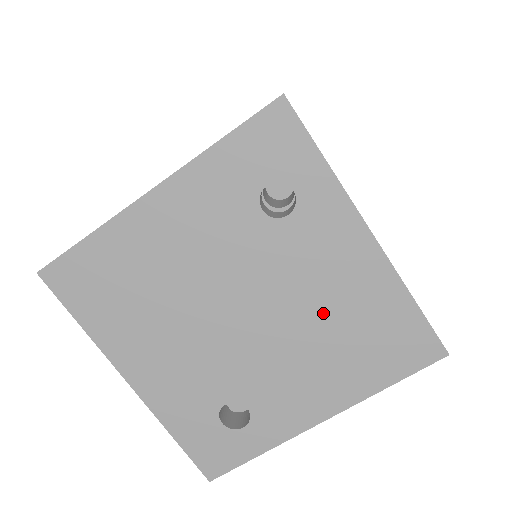
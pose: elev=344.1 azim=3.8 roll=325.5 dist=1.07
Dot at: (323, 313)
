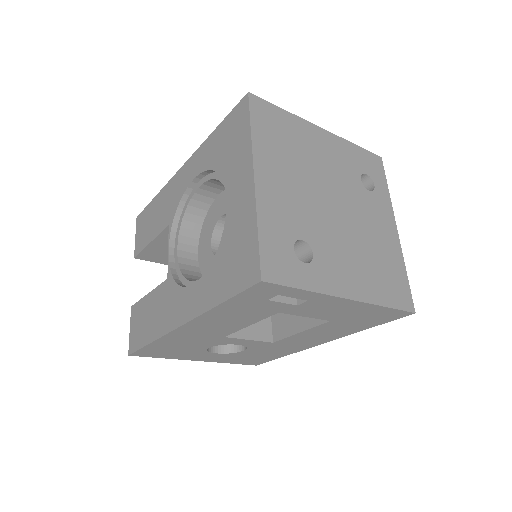
Dot at: (369, 241)
